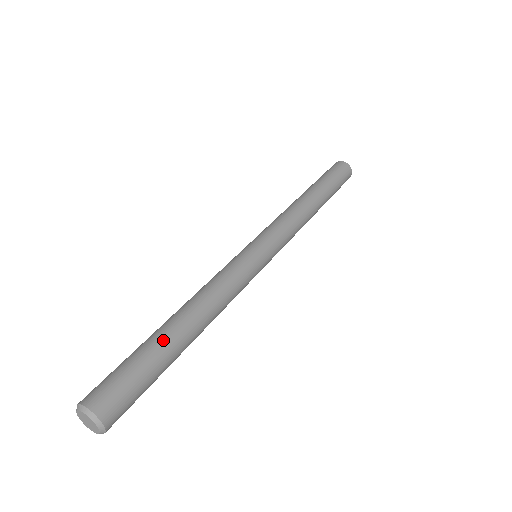
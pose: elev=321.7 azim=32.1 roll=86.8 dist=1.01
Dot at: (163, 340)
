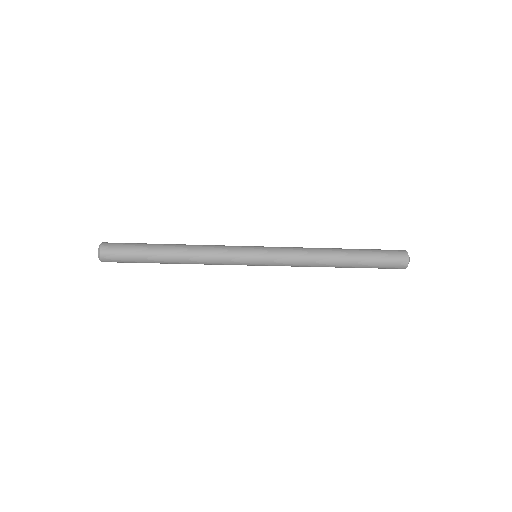
Dot at: occluded
